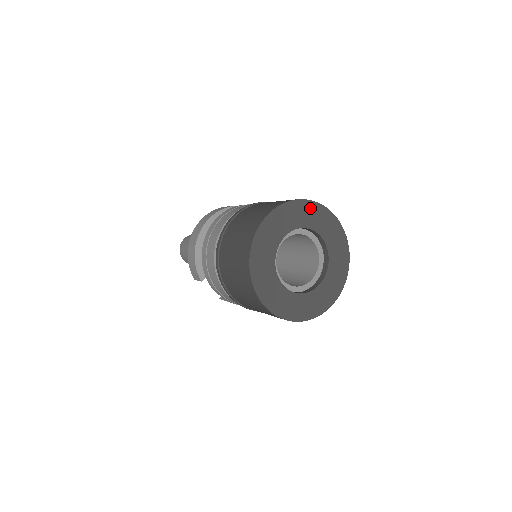
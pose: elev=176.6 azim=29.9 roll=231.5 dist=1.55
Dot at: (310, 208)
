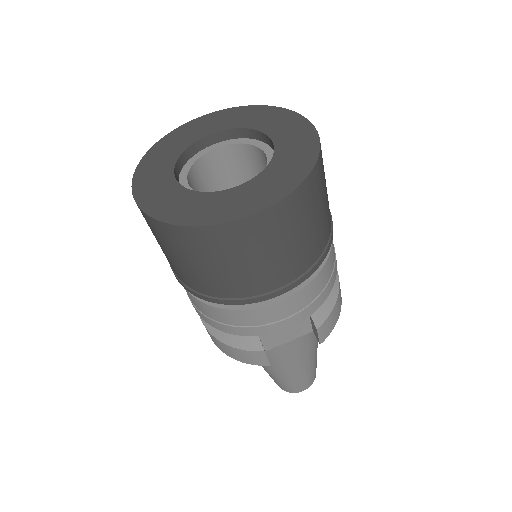
Dot at: (172, 139)
